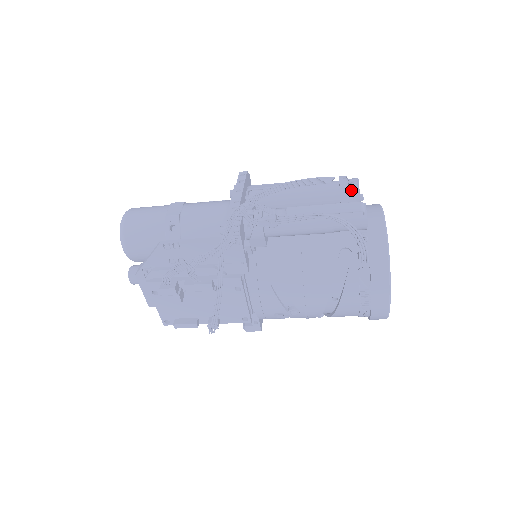
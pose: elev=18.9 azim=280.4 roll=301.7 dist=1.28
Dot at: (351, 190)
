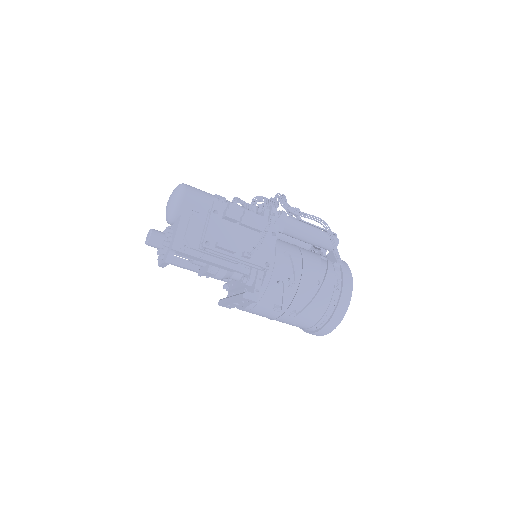
Dot at: occluded
